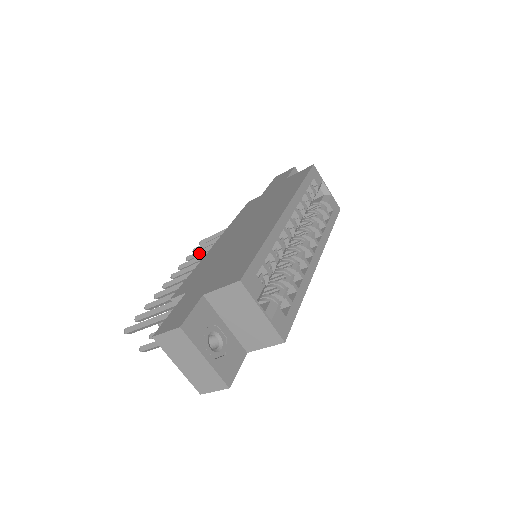
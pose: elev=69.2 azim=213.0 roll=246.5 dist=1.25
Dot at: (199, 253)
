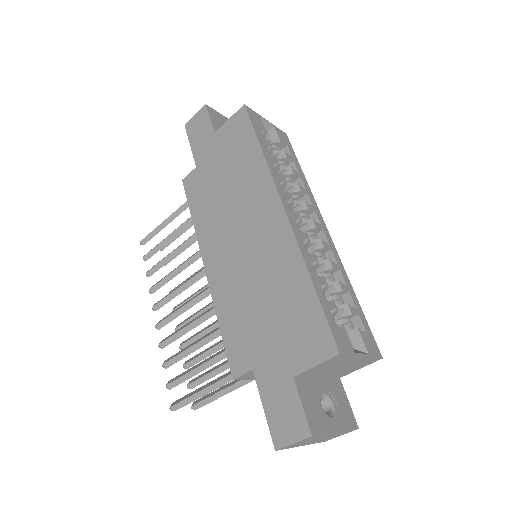
Dot at: (161, 264)
